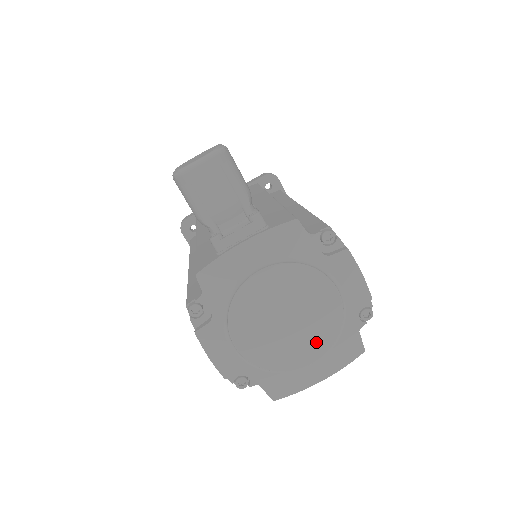
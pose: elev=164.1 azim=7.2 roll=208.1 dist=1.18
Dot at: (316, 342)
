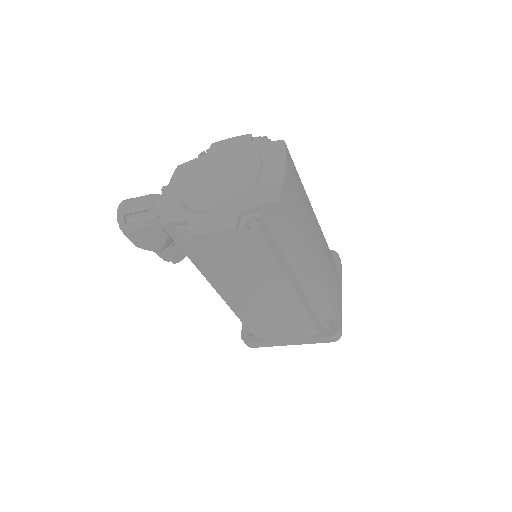
Dot at: (247, 163)
